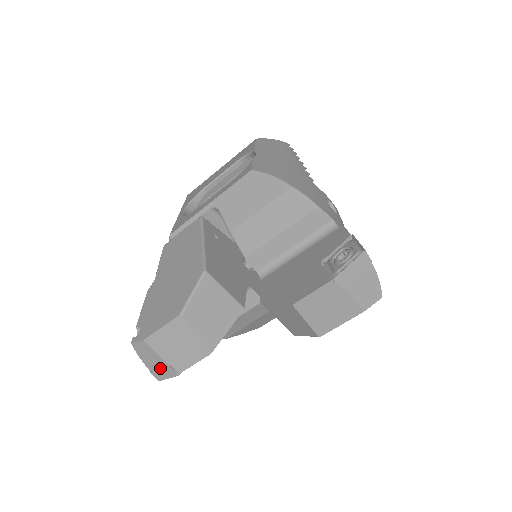
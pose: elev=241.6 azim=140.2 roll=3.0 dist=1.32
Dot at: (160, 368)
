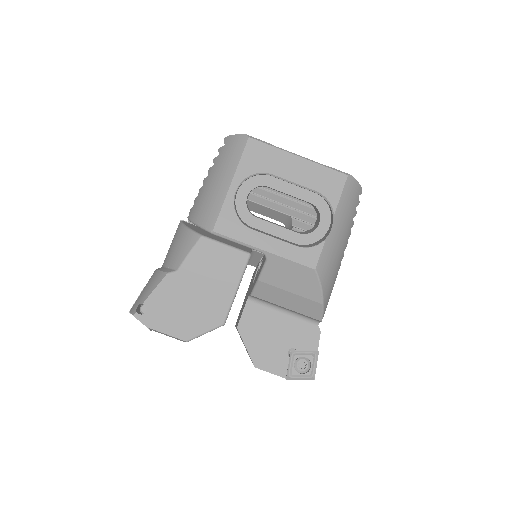
Dot at: occluded
